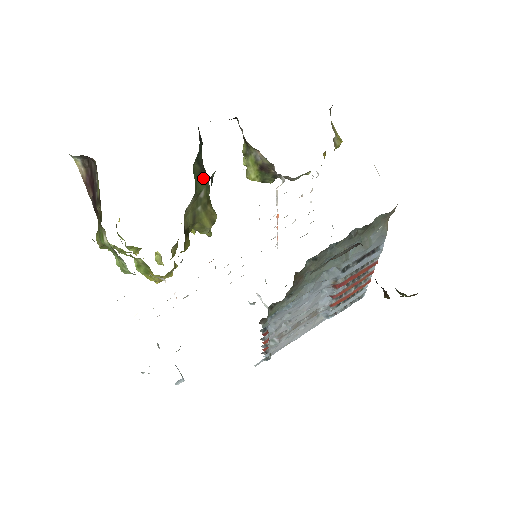
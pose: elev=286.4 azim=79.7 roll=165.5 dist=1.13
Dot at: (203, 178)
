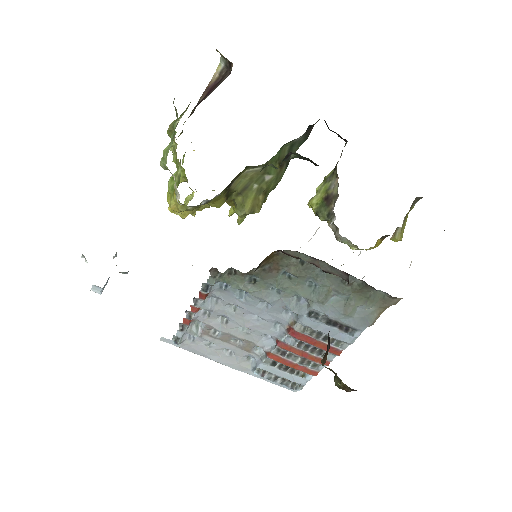
Dot at: (281, 168)
